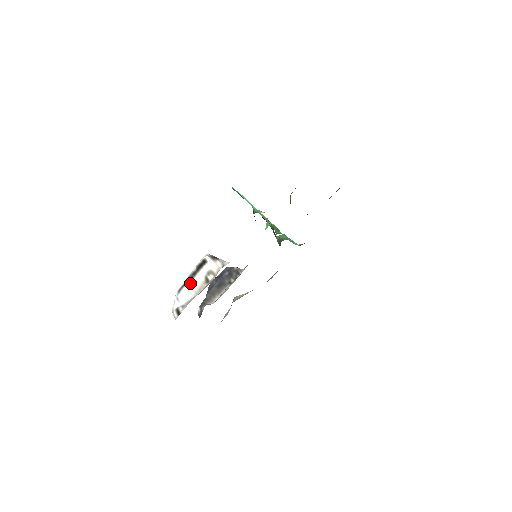
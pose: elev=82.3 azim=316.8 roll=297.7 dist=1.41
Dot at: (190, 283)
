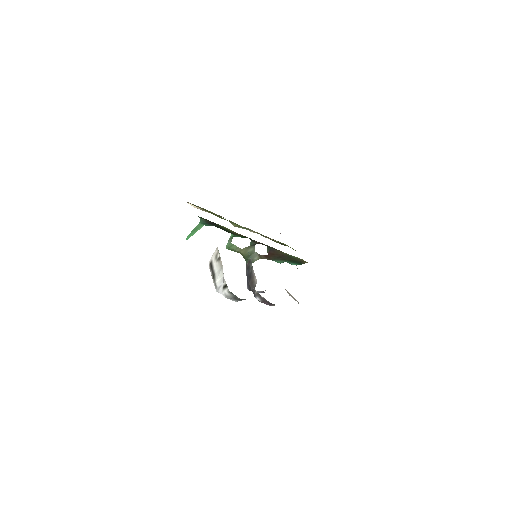
Dot at: (215, 276)
